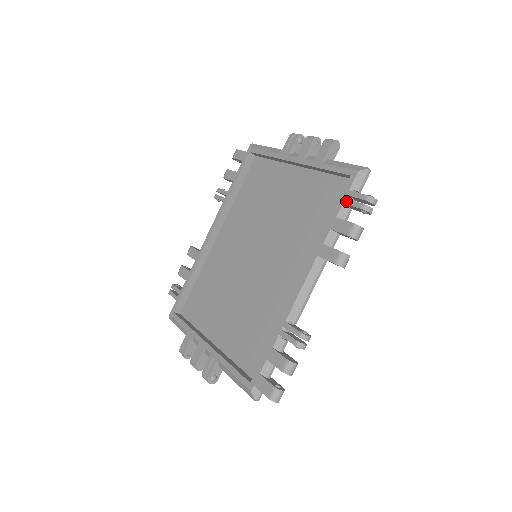
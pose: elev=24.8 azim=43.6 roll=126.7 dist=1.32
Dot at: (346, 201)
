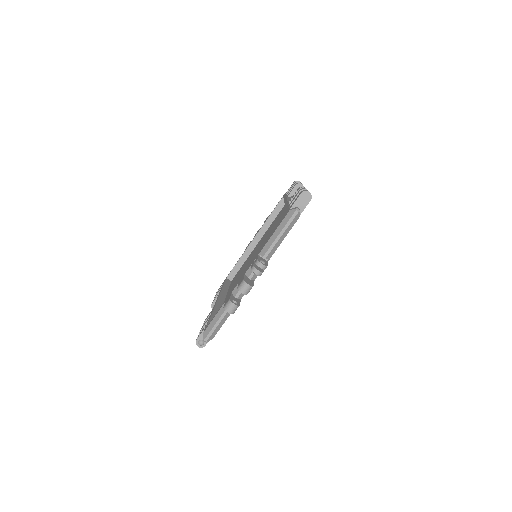
Dot at: occluded
